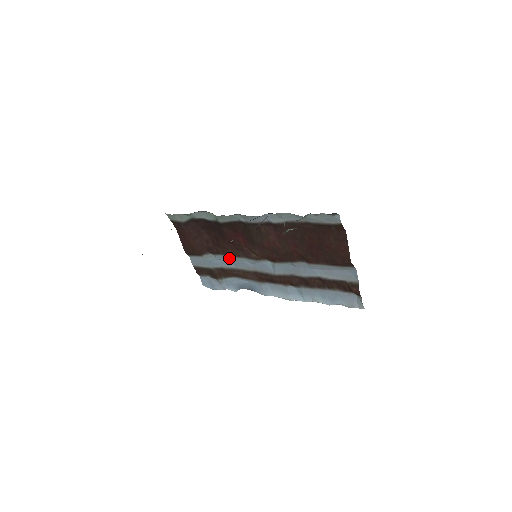
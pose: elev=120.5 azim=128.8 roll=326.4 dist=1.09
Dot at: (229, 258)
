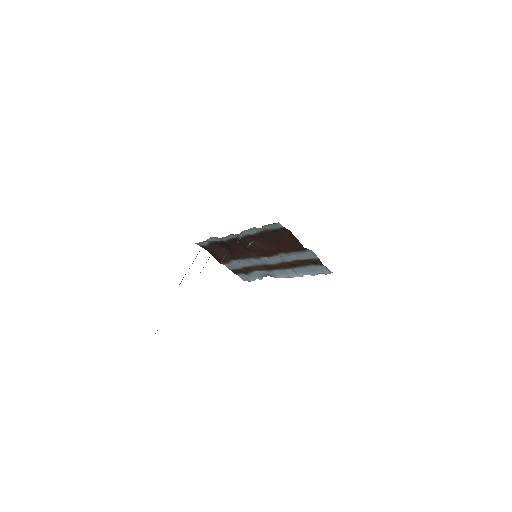
Dot at: (245, 260)
